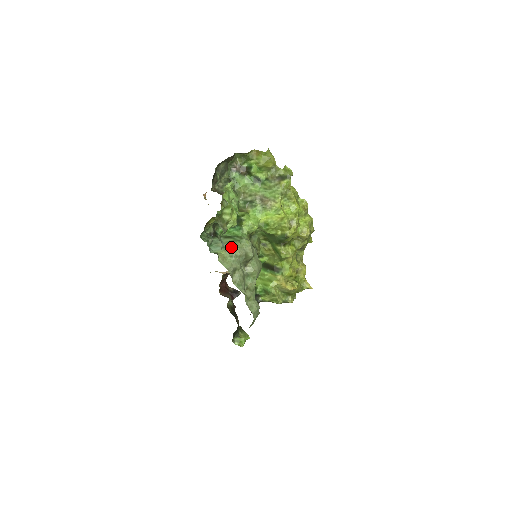
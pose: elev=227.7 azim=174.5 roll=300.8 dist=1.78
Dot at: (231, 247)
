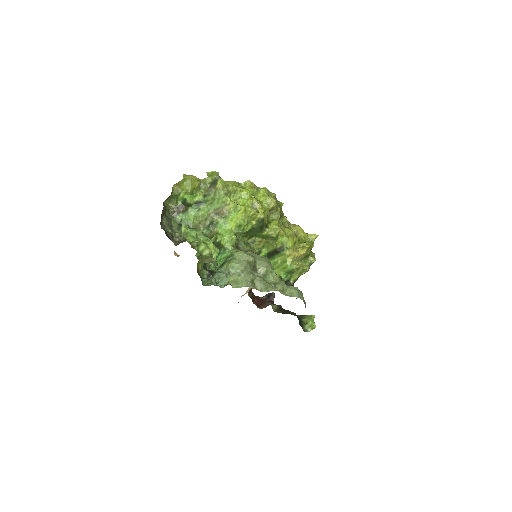
Dot at: (232, 269)
